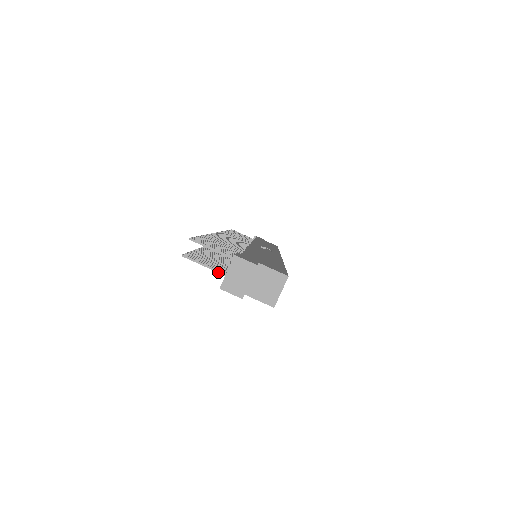
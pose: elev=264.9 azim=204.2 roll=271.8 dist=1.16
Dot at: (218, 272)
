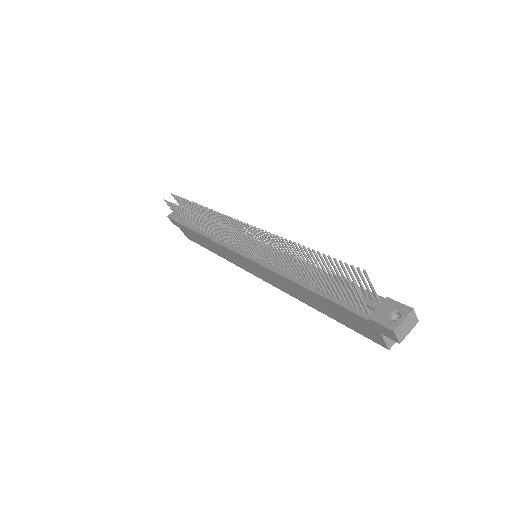
Dot at: (365, 306)
